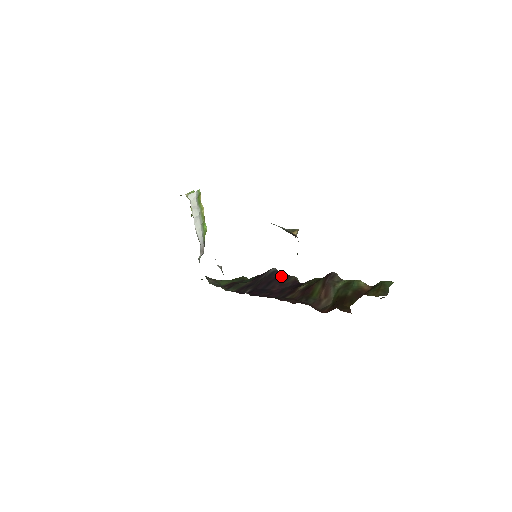
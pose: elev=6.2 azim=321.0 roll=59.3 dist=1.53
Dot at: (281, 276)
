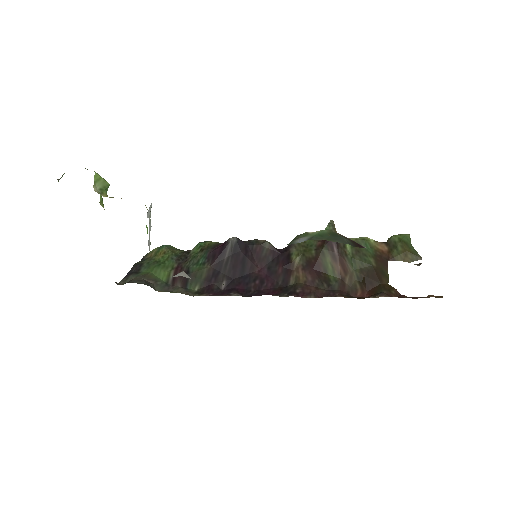
Dot at: (248, 246)
